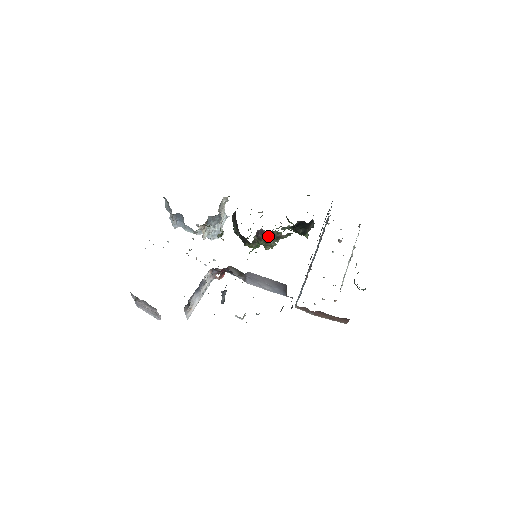
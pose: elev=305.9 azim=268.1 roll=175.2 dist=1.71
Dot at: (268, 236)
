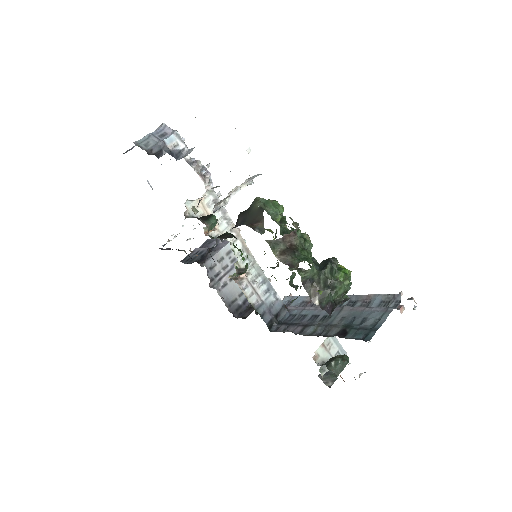
Dot at: occluded
